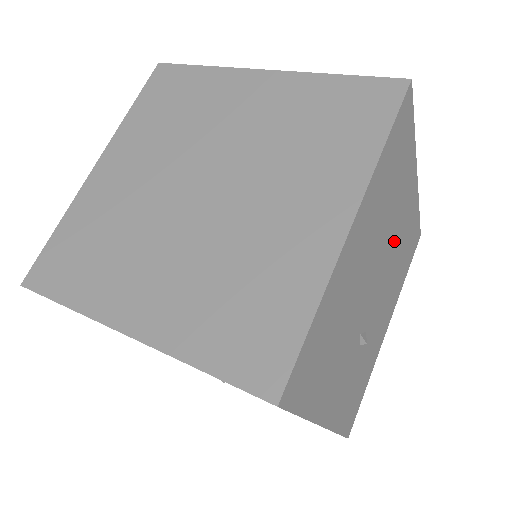
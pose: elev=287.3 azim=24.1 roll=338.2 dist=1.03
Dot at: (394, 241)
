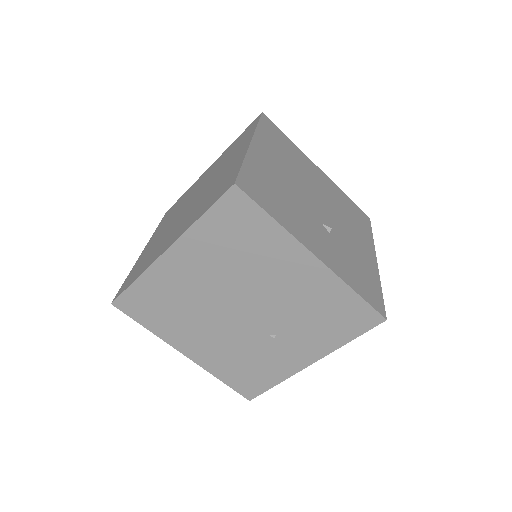
Dot at: (321, 190)
